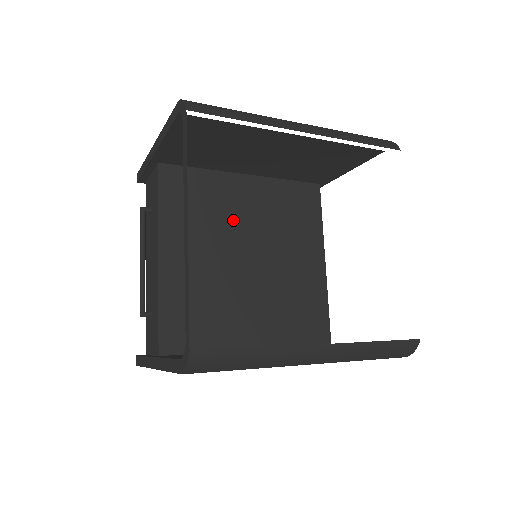
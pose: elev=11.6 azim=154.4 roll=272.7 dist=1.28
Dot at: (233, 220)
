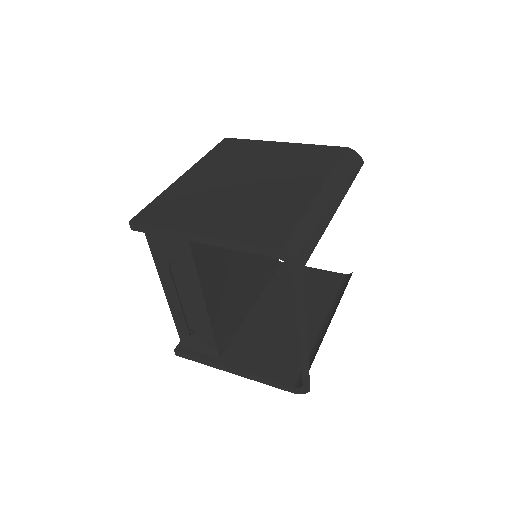
Dot at: occluded
